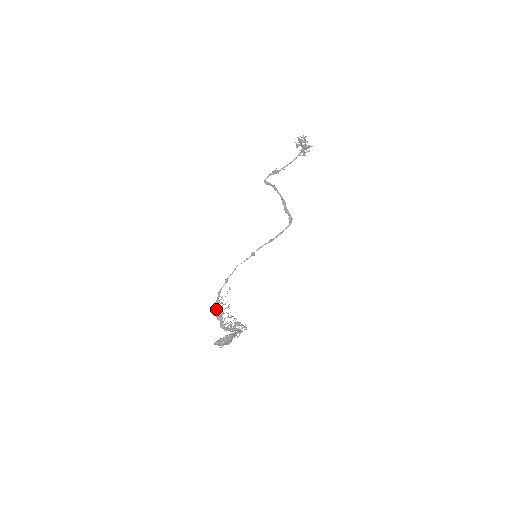
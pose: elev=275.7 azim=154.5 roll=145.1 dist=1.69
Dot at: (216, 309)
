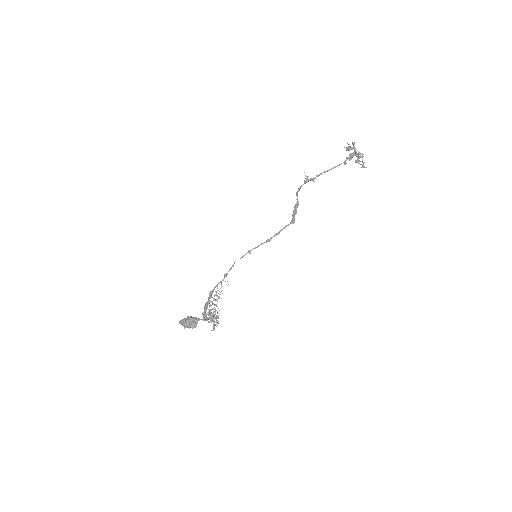
Dot at: (208, 299)
